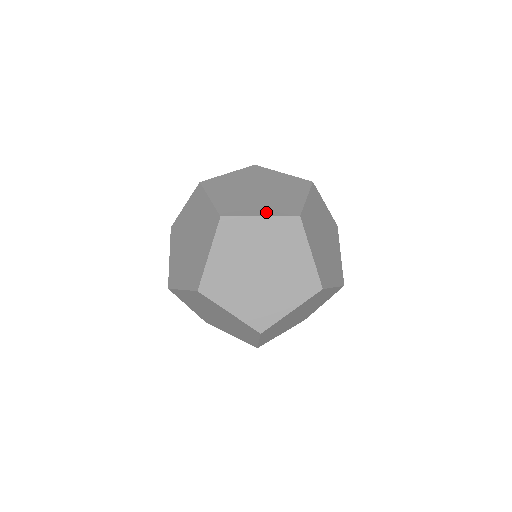
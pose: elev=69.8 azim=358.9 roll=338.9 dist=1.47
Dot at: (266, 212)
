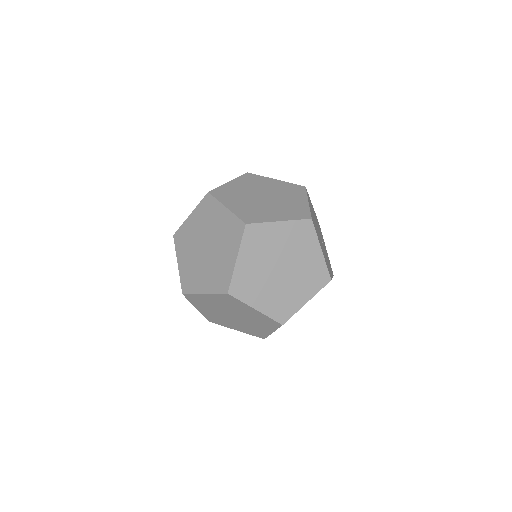
Dot at: (207, 287)
